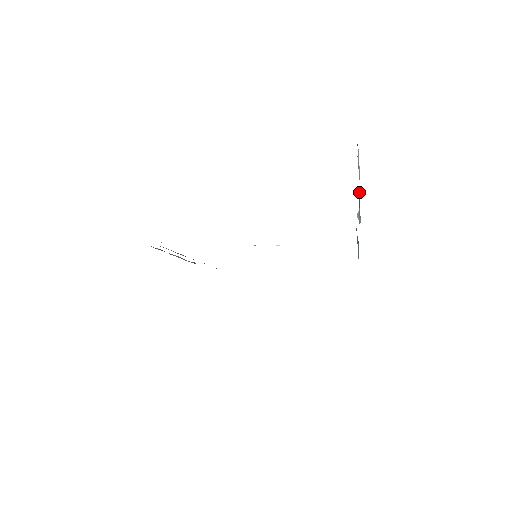
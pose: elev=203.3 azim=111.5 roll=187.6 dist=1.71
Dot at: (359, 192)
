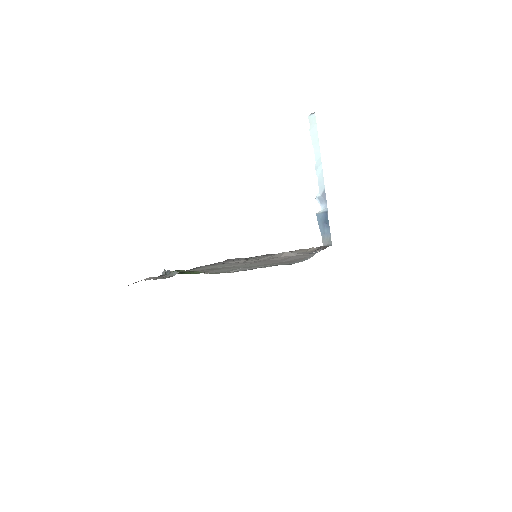
Dot at: (319, 174)
